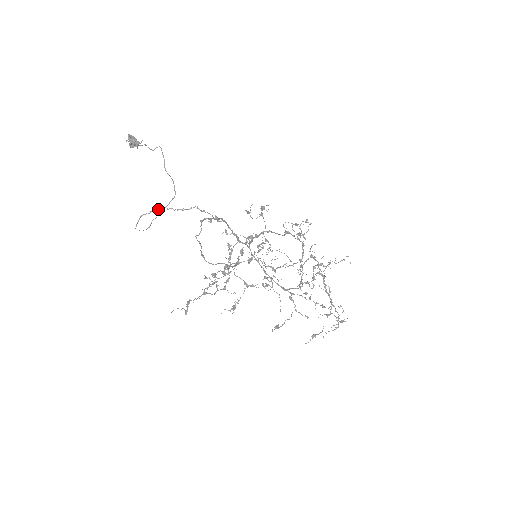
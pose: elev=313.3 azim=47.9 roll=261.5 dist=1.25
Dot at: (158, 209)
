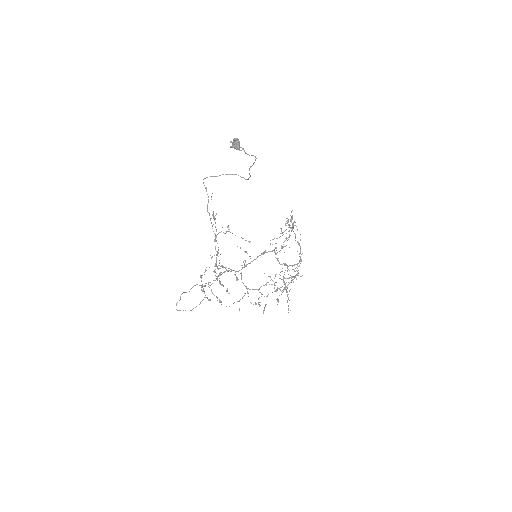
Dot at: (208, 212)
